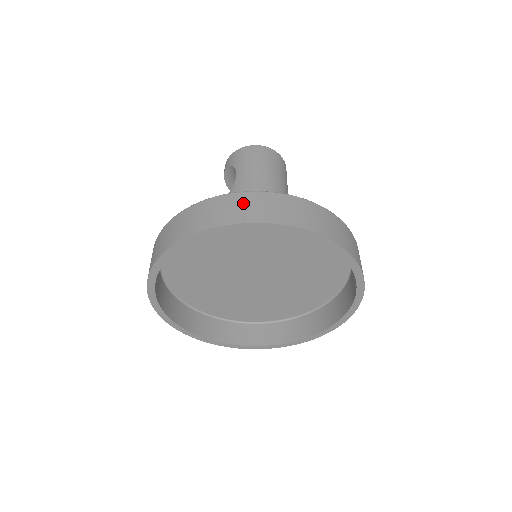
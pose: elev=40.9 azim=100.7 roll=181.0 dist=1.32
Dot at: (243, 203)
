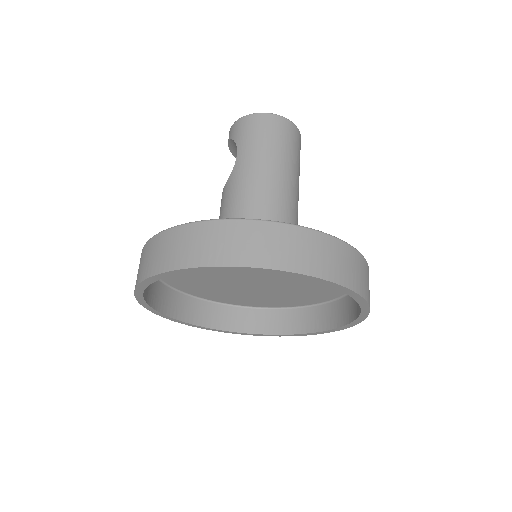
Dot at: (222, 237)
